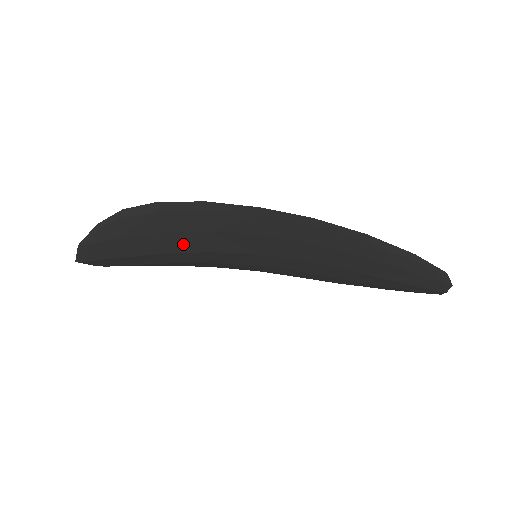
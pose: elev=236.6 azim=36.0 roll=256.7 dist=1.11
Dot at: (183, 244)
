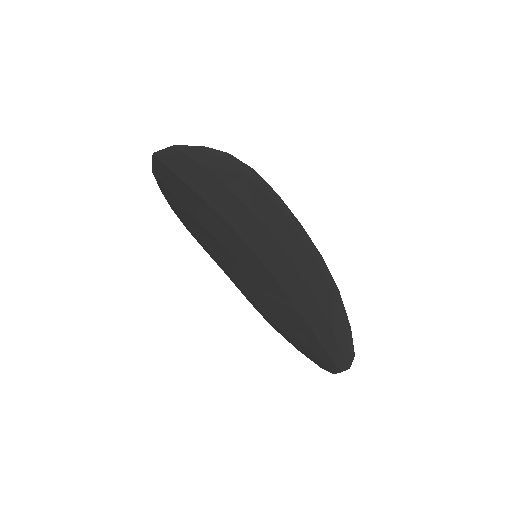
Dot at: (228, 207)
